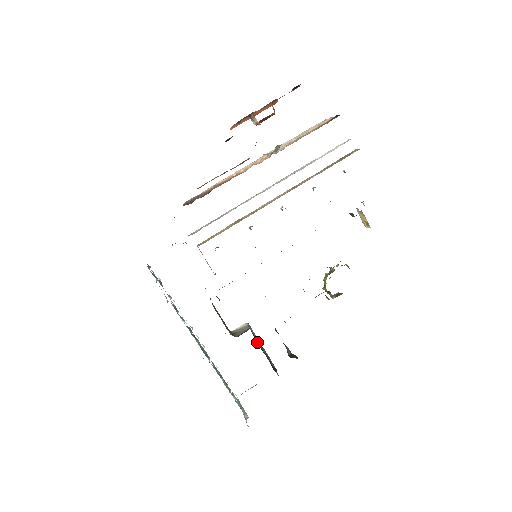
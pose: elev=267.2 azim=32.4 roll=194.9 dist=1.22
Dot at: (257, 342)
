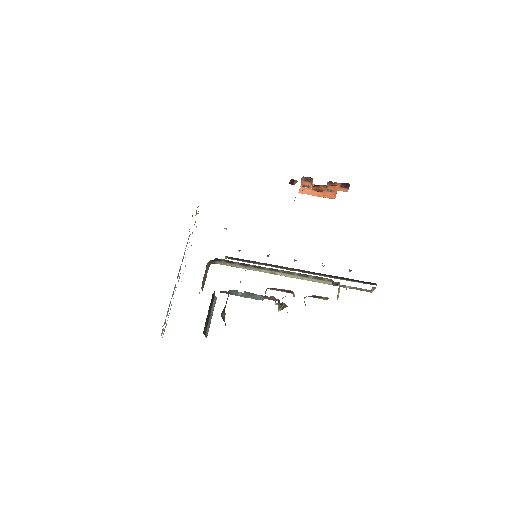
Dot at: (211, 305)
